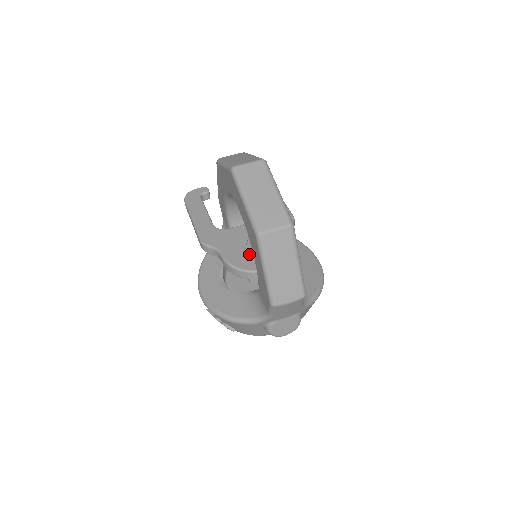
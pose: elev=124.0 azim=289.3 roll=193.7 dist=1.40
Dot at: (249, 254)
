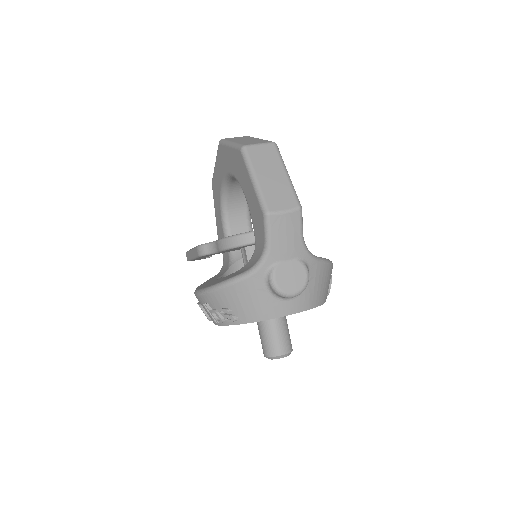
Dot at: occluded
